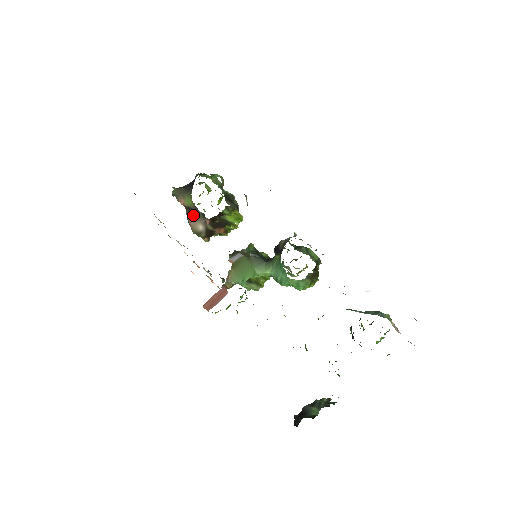
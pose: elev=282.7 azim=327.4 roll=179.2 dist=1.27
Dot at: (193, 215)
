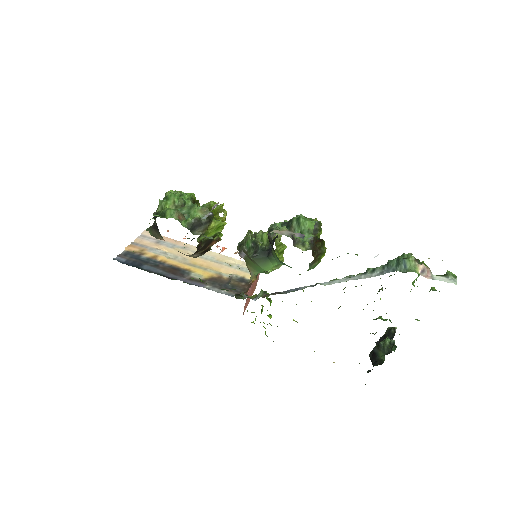
Dot at: (180, 252)
